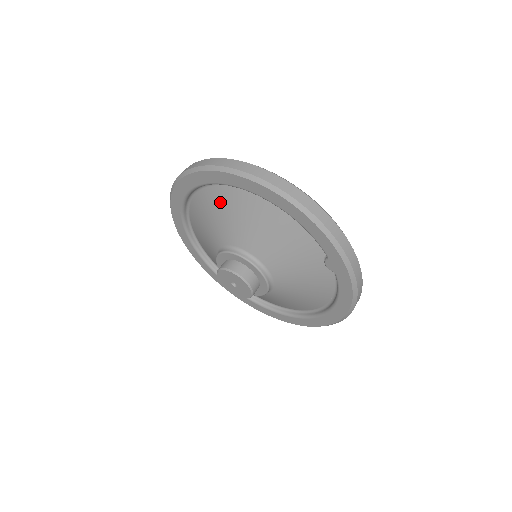
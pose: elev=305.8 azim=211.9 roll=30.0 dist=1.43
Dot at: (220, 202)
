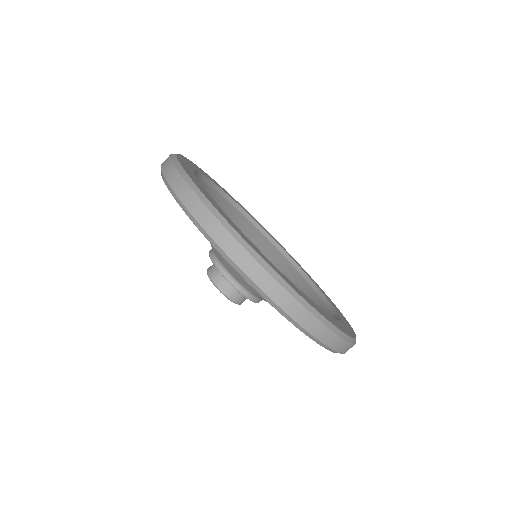
Dot at: occluded
